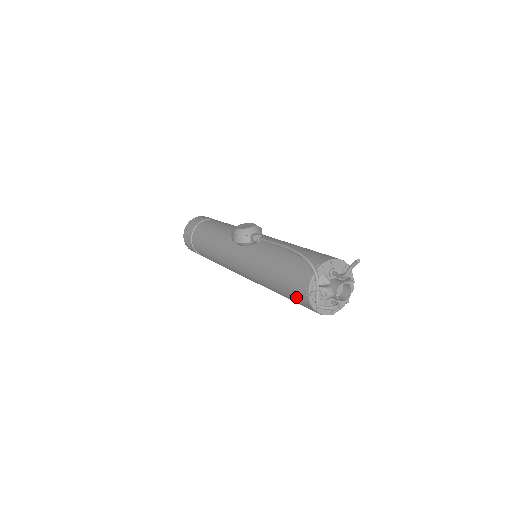
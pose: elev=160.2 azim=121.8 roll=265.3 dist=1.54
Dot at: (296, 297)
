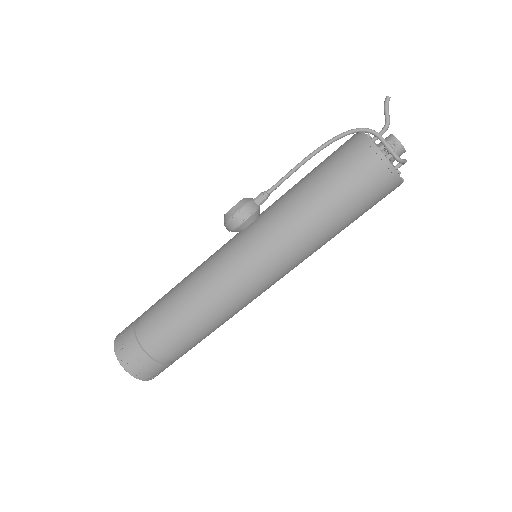
Dot at: (368, 183)
